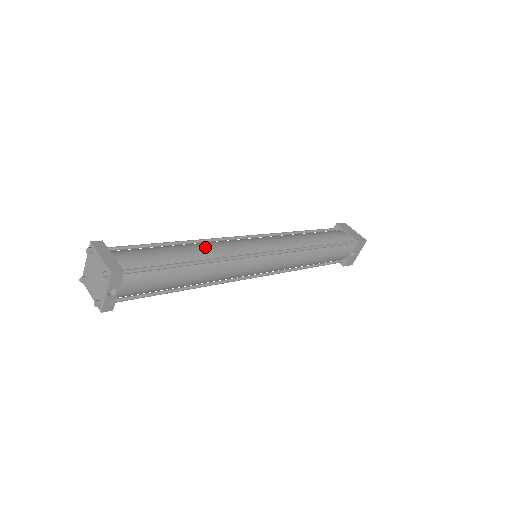
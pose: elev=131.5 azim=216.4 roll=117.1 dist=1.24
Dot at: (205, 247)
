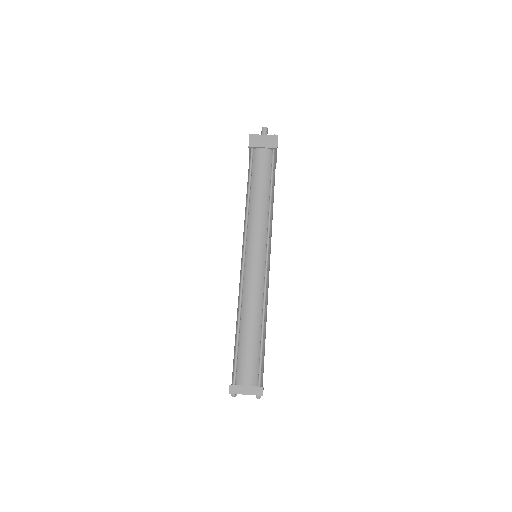
Dot at: (252, 309)
